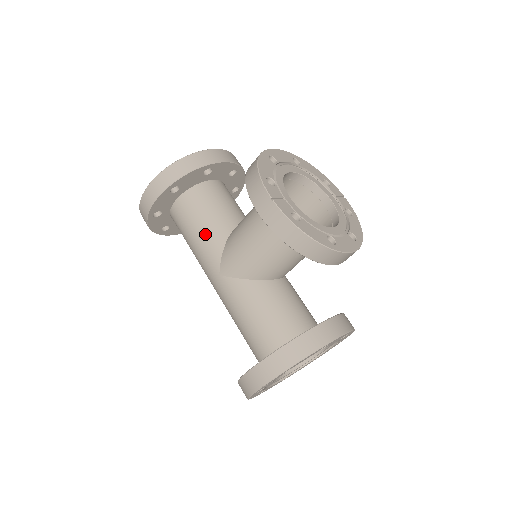
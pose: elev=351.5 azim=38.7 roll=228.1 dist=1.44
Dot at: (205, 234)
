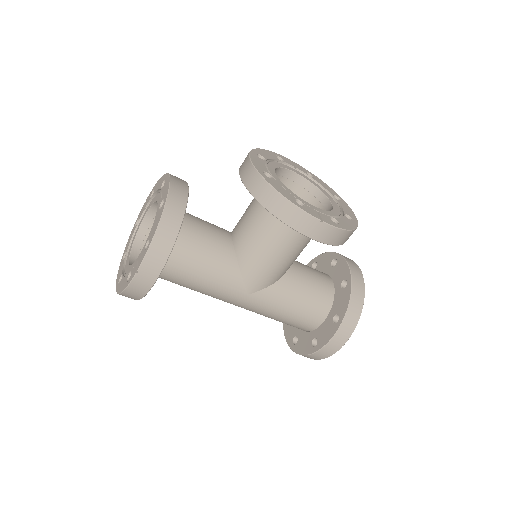
Dot at: (215, 271)
